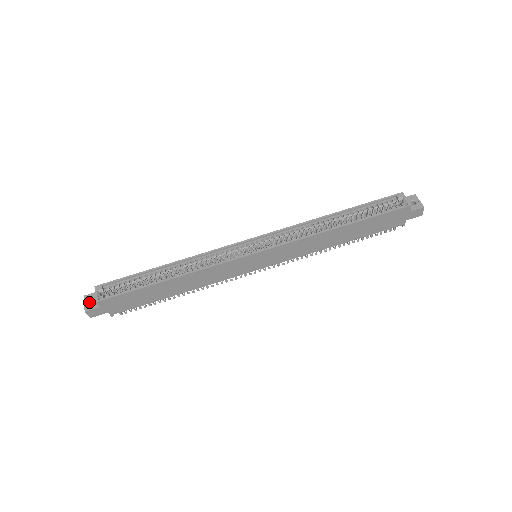
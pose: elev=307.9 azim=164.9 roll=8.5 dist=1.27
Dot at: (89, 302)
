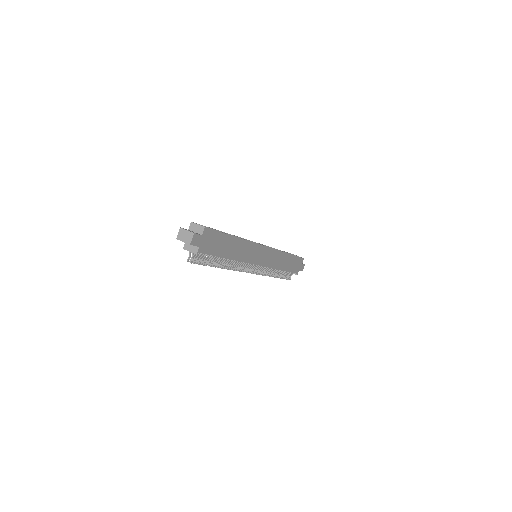
Dot at: (188, 232)
